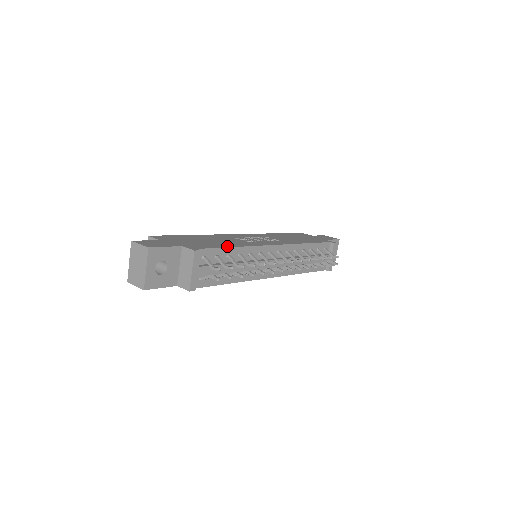
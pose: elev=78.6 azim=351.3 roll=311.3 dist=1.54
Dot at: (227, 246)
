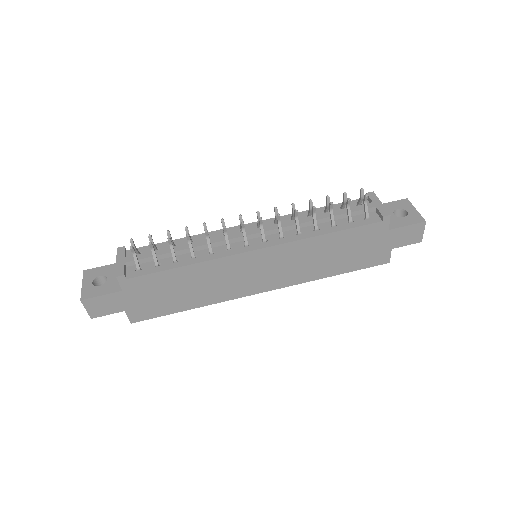
Dot at: occluded
